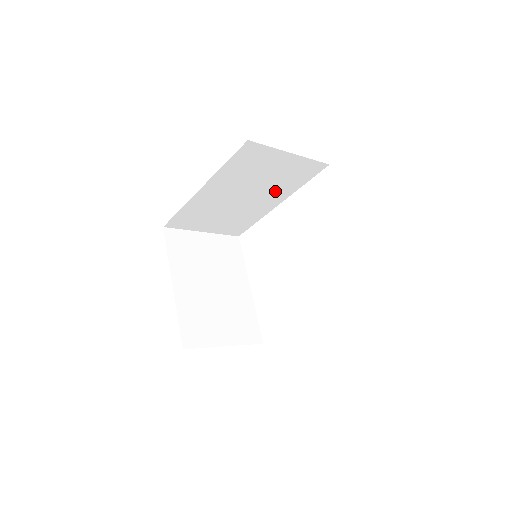
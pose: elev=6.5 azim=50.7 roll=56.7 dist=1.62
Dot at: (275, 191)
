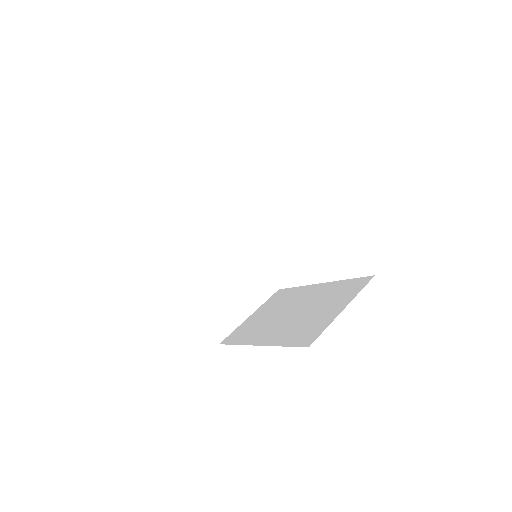
Dot at: occluded
